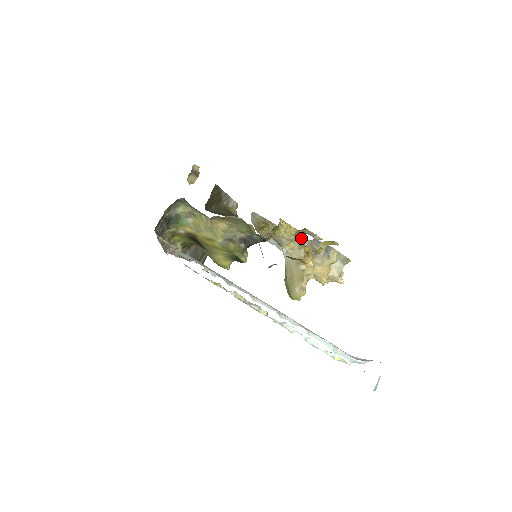
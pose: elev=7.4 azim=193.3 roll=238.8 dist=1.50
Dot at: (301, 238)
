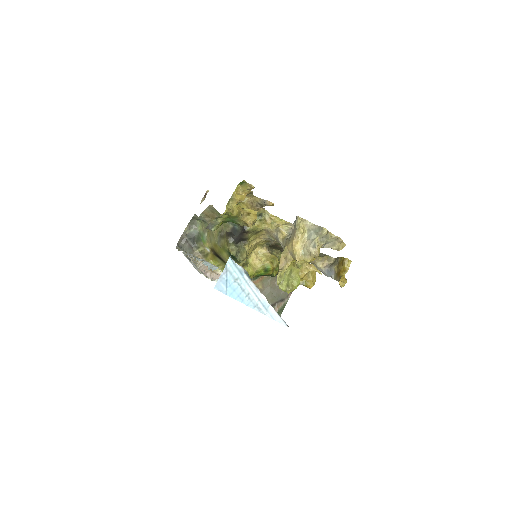
Dot at: occluded
